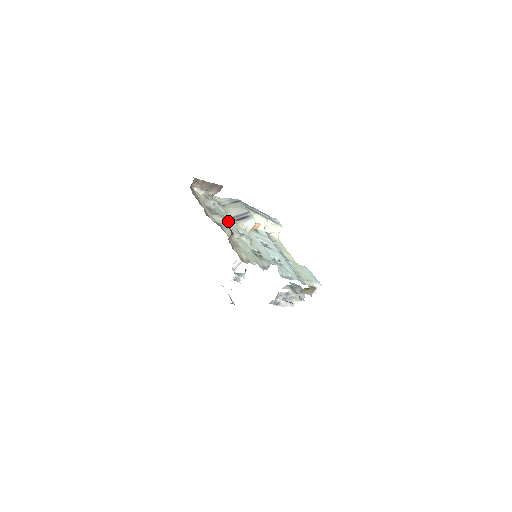
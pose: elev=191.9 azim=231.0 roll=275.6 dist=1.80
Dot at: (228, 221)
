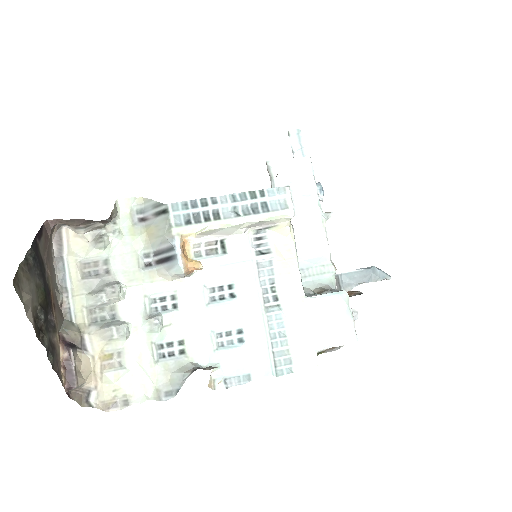
Dot at: (118, 296)
